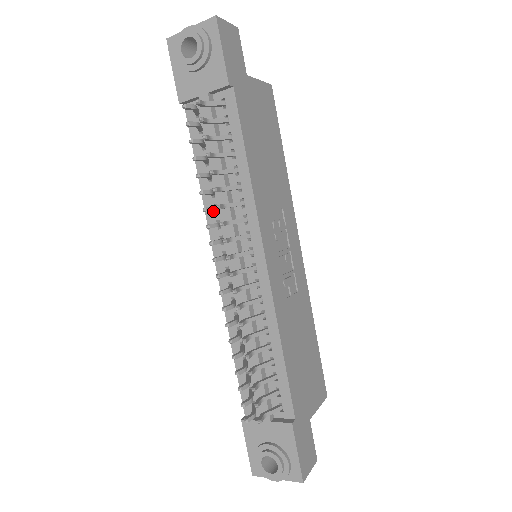
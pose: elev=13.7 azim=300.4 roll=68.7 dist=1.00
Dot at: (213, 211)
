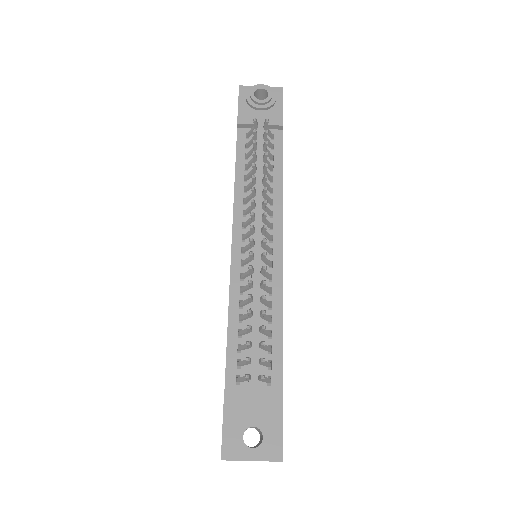
Dot at: (242, 202)
